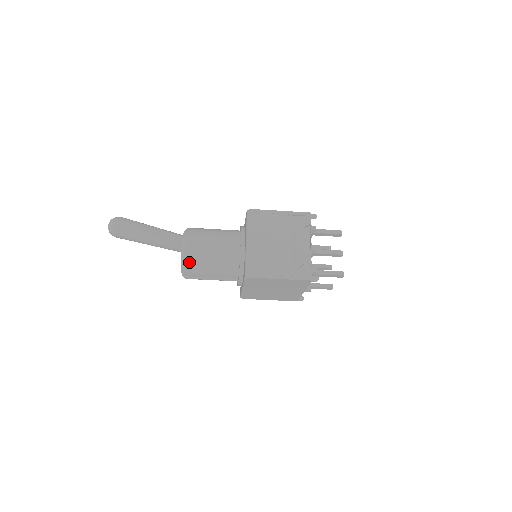
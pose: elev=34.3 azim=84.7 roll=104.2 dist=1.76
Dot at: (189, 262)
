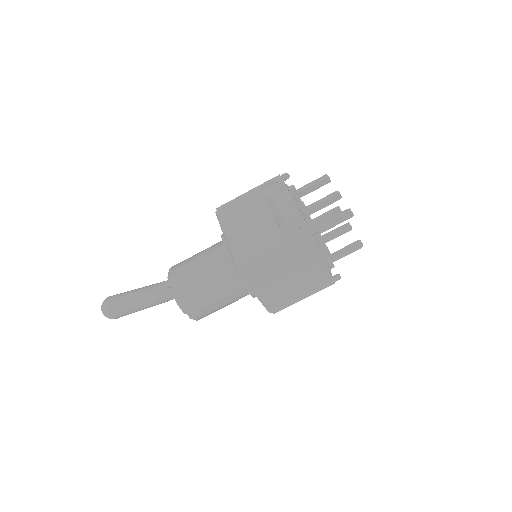
Dot at: (182, 295)
